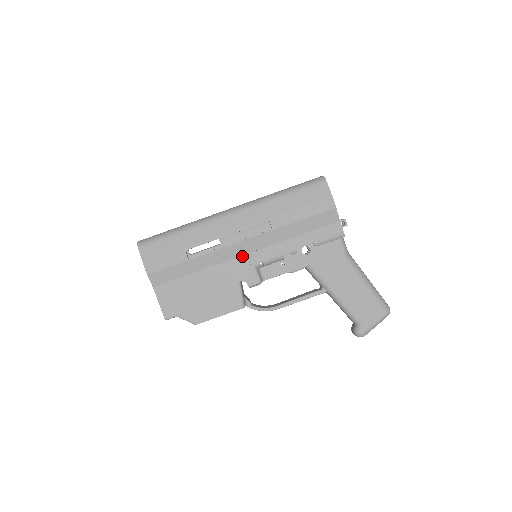
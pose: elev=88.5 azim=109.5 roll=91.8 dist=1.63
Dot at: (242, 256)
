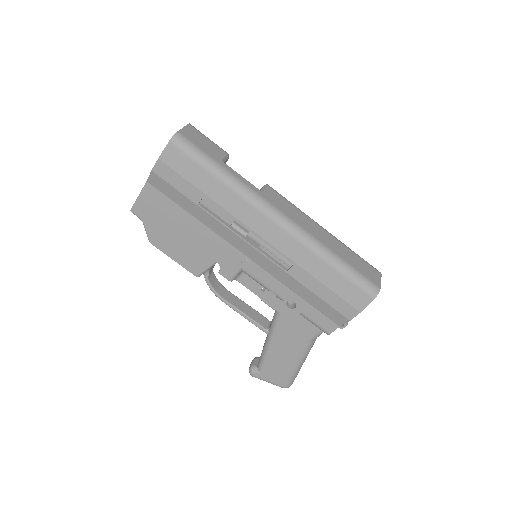
Dot at: (241, 253)
